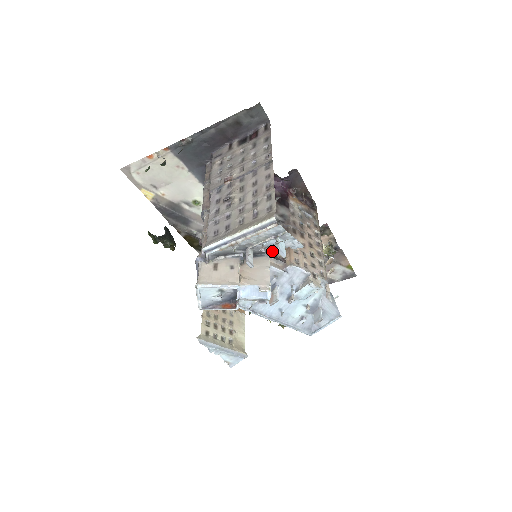
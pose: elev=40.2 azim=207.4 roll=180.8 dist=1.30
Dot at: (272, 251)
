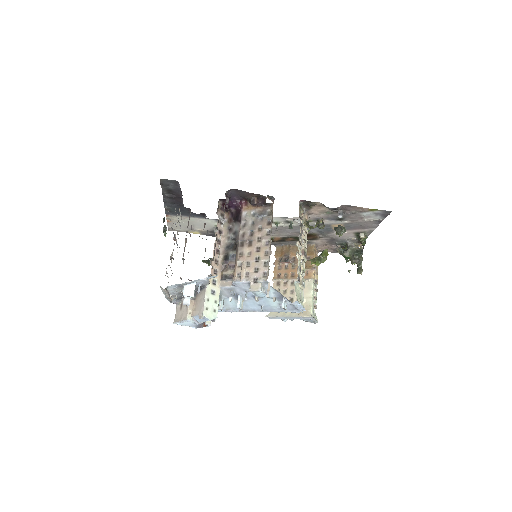
Dot at: (198, 288)
